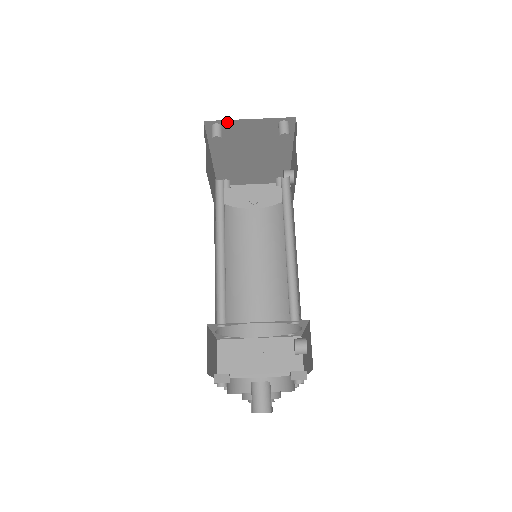
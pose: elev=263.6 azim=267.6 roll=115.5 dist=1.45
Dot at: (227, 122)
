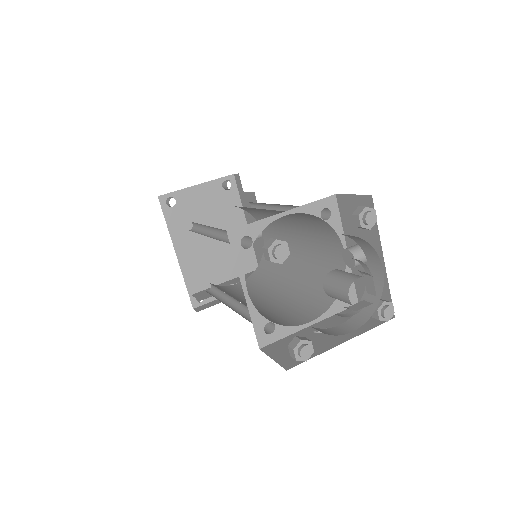
Dot at: (178, 194)
